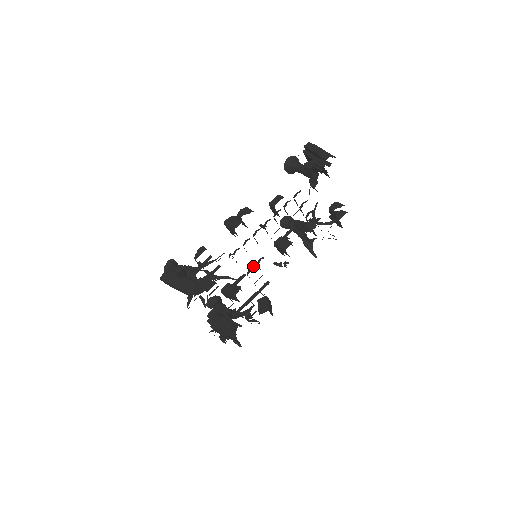
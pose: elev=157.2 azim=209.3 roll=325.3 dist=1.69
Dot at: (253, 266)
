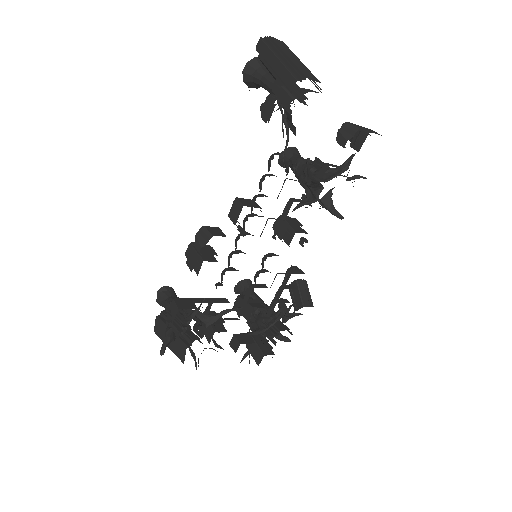
Dot at: (257, 273)
